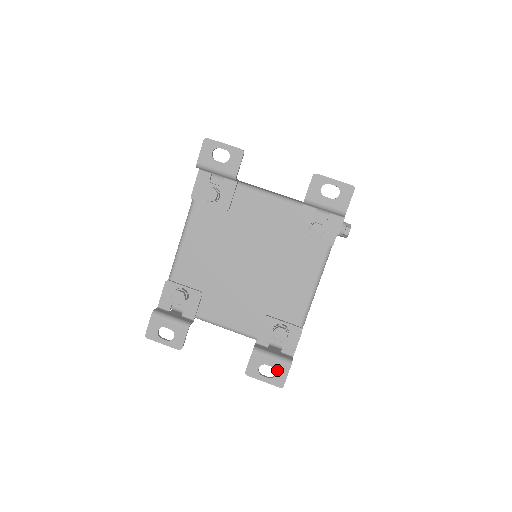
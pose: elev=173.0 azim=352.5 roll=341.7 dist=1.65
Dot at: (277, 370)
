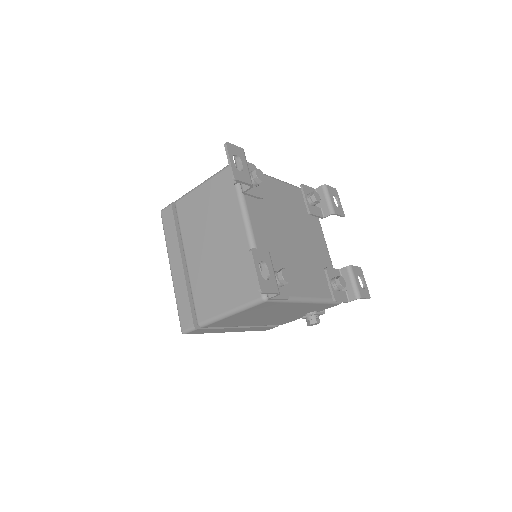
Dot at: (270, 281)
